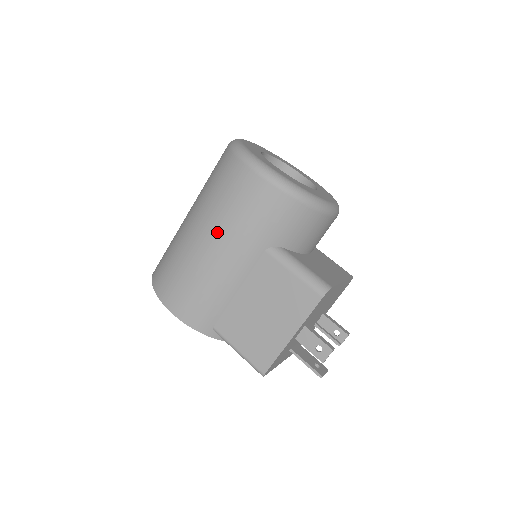
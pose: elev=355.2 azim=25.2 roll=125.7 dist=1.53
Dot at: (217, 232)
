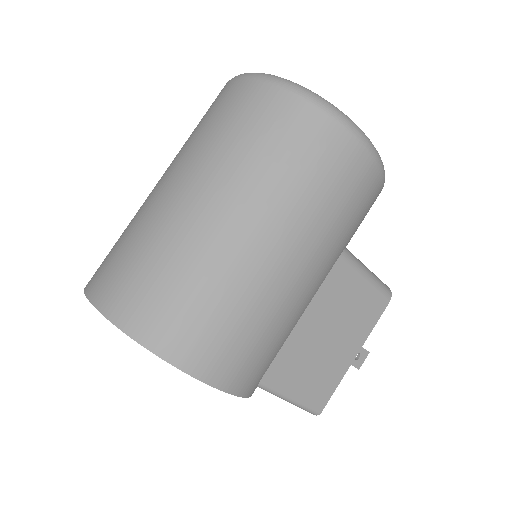
Dot at: (304, 240)
